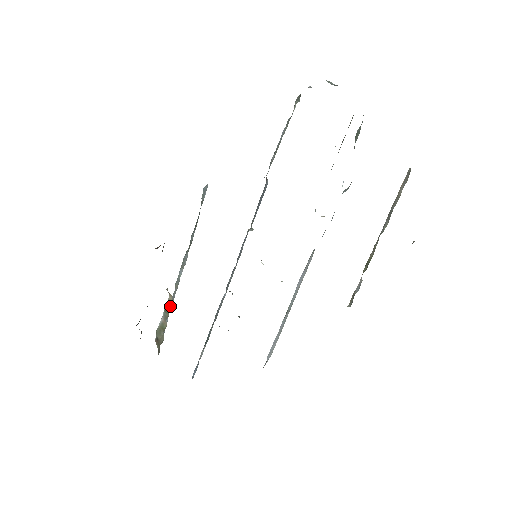
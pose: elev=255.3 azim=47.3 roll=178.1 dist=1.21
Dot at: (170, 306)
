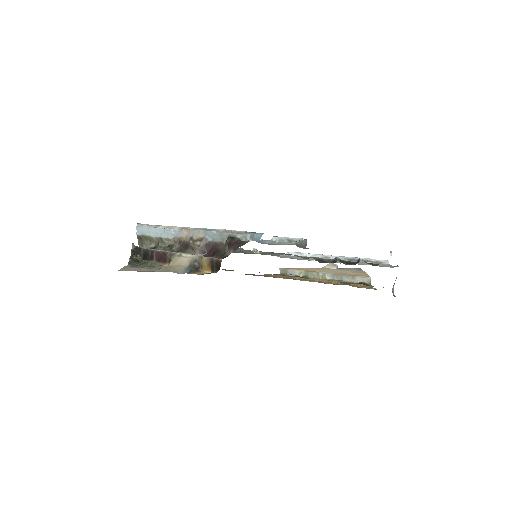
Dot at: (163, 229)
